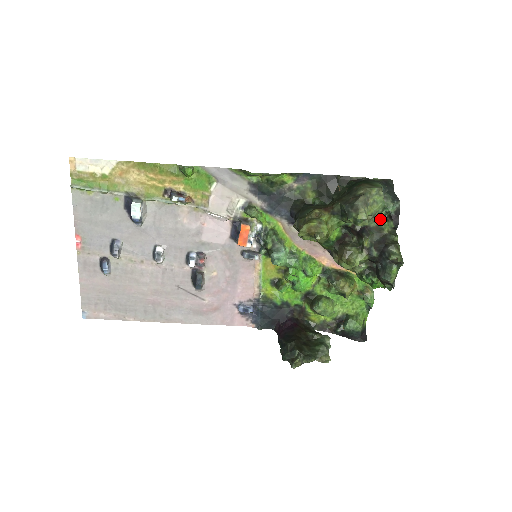
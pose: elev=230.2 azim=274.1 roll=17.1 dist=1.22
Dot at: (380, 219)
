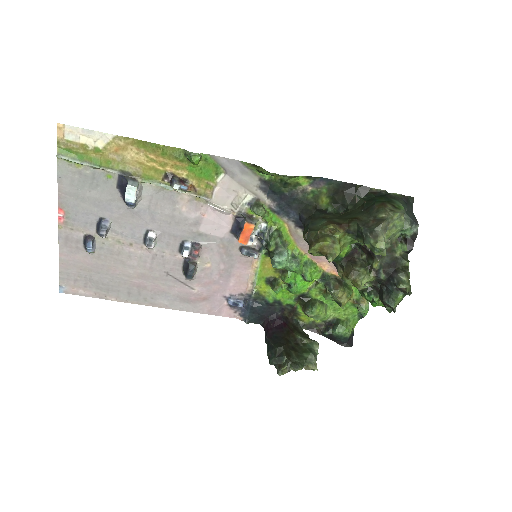
Dot at: (394, 240)
